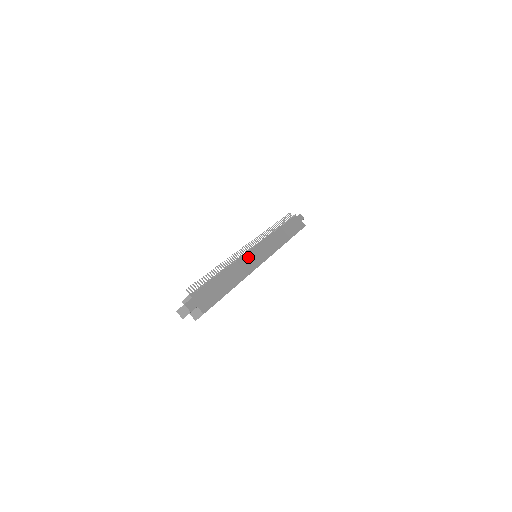
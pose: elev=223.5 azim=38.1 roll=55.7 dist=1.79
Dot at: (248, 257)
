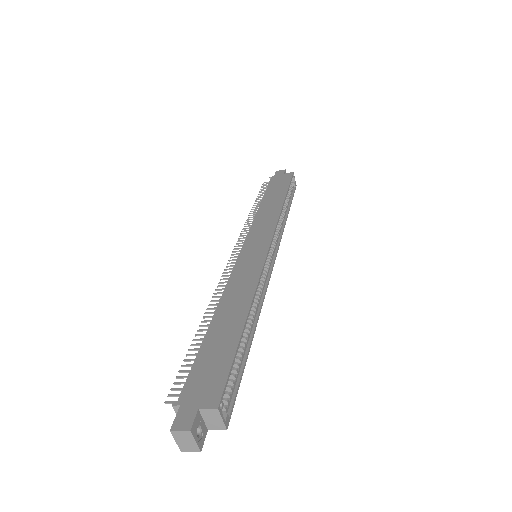
Dot at: (240, 267)
